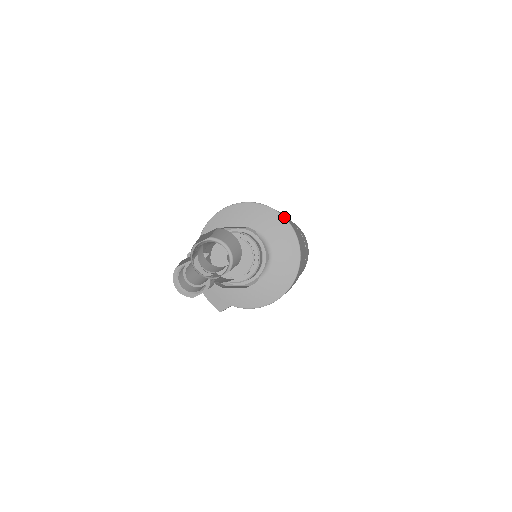
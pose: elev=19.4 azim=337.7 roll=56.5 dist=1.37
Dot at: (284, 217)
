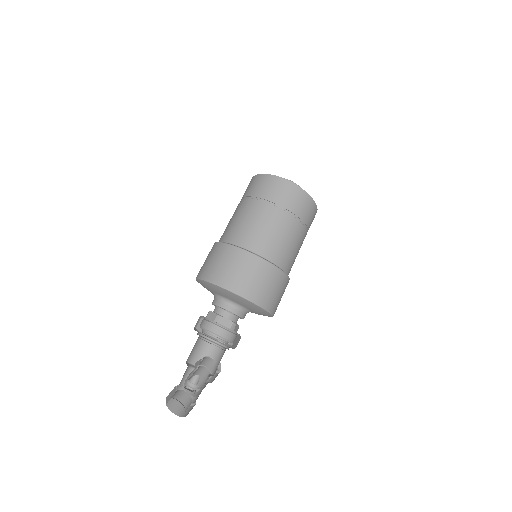
Dot at: (213, 284)
